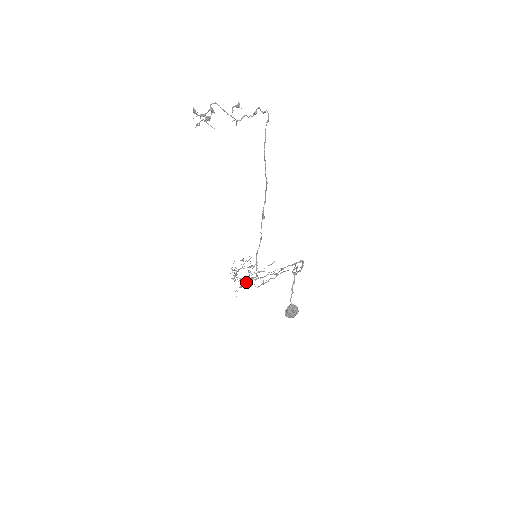
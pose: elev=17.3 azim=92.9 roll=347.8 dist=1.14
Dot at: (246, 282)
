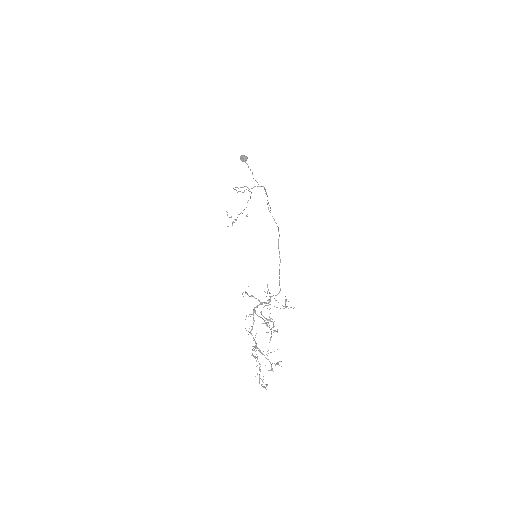
Dot at: occluded
